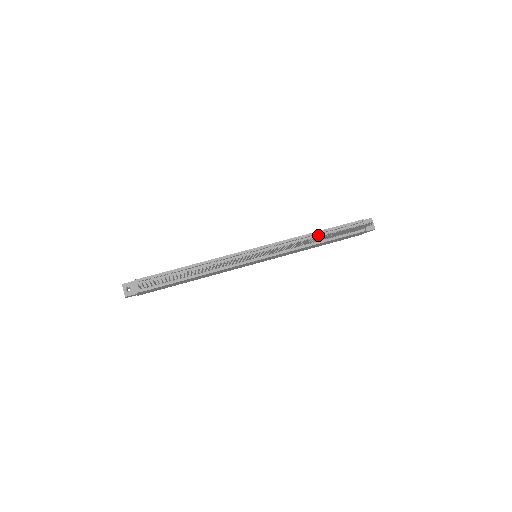
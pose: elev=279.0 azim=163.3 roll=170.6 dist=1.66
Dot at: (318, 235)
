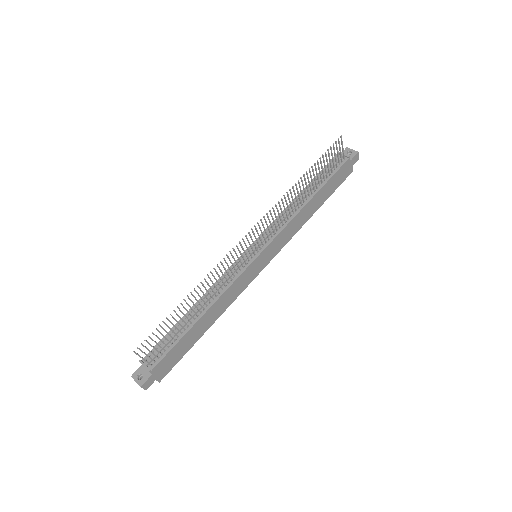
Dot at: (304, 194)
